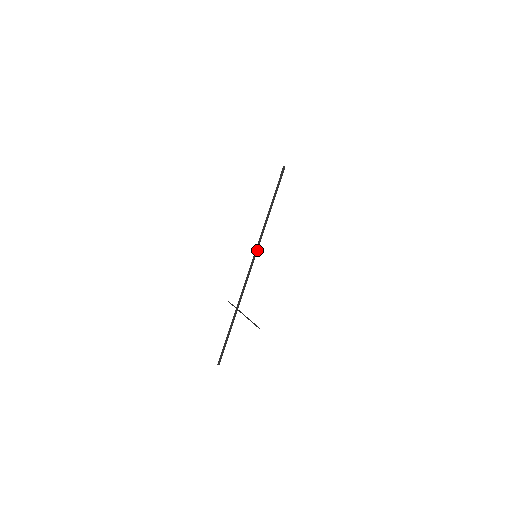
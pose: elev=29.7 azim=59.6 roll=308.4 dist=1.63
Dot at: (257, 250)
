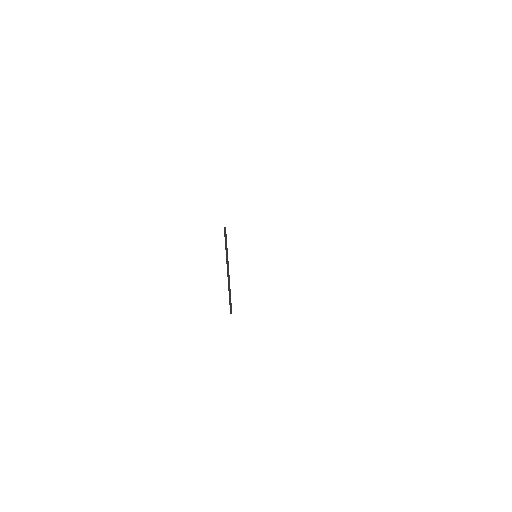
Dot at: occluded
